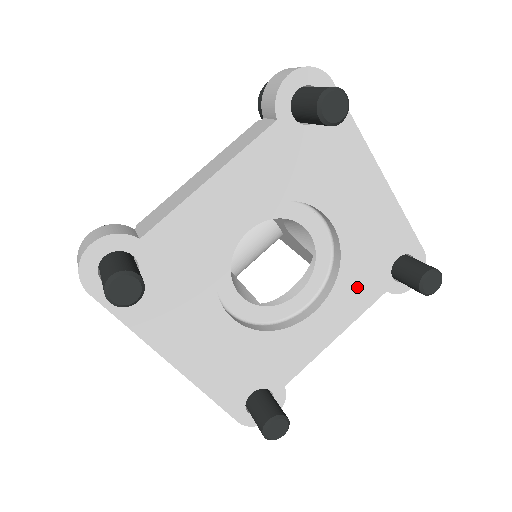
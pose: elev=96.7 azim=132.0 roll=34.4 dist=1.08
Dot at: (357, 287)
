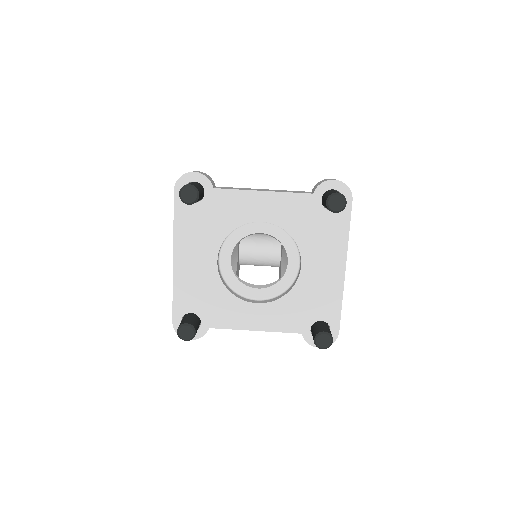
Dot at: (288, 314)
